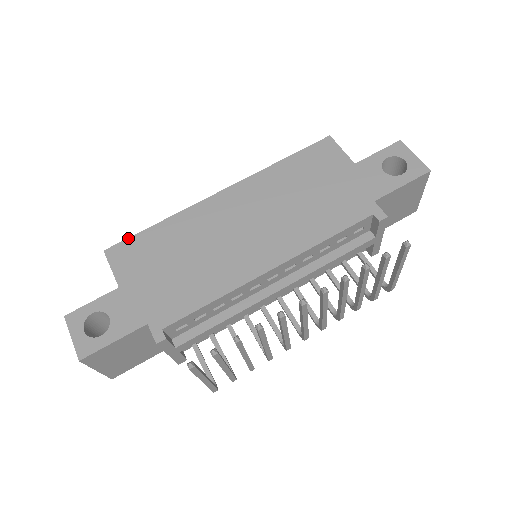
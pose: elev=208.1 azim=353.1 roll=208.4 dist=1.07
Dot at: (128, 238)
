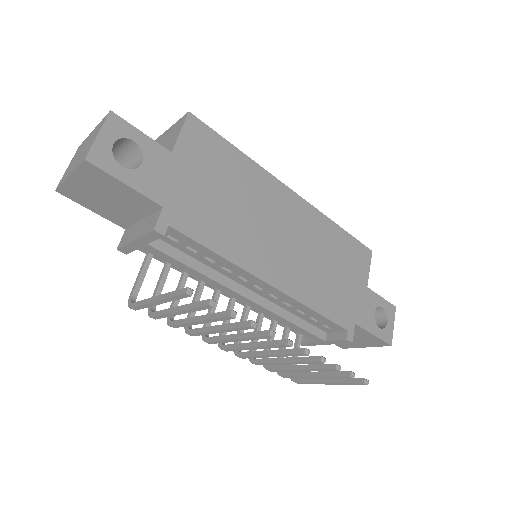
Dot at: (213, 130)
